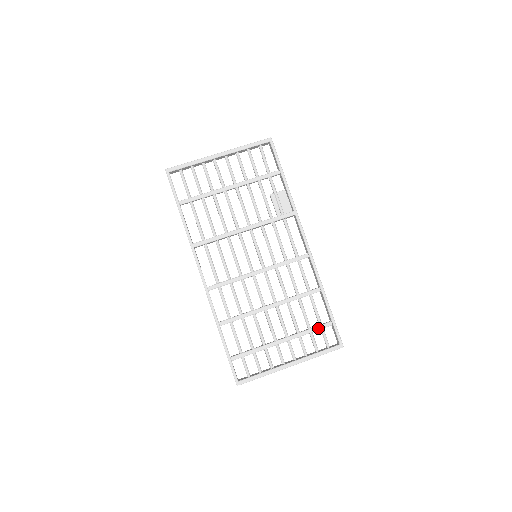
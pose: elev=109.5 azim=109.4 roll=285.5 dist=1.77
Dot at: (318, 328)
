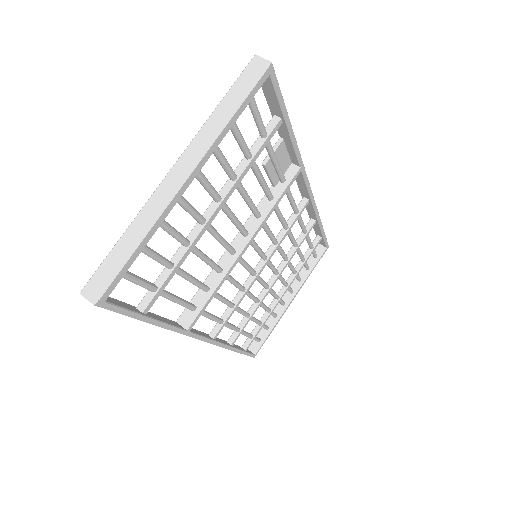
Dot at: (311, 253)
